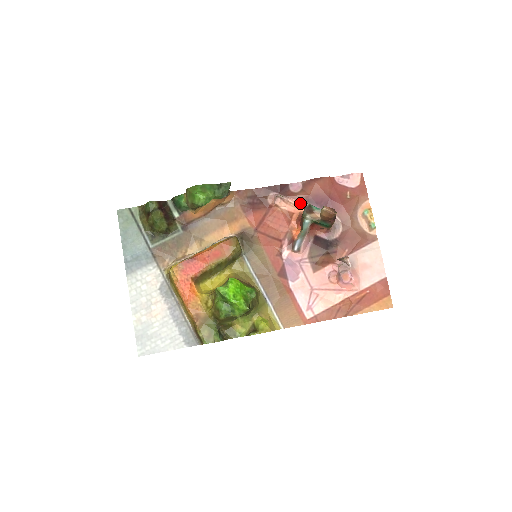
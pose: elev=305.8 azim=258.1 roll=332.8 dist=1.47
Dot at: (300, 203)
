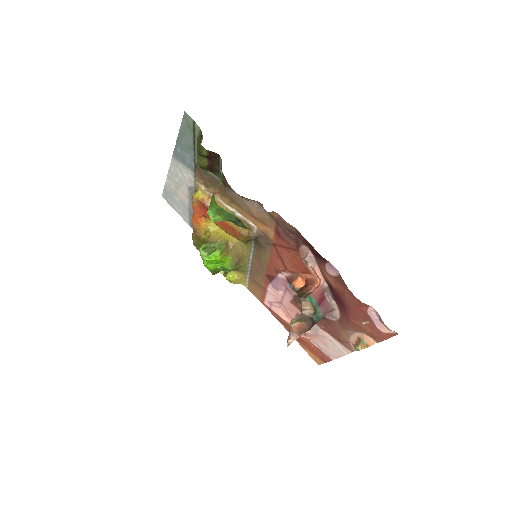
Dot at: (322, 278)
